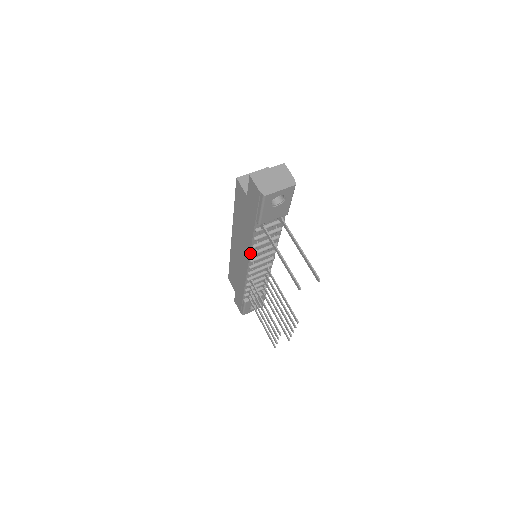
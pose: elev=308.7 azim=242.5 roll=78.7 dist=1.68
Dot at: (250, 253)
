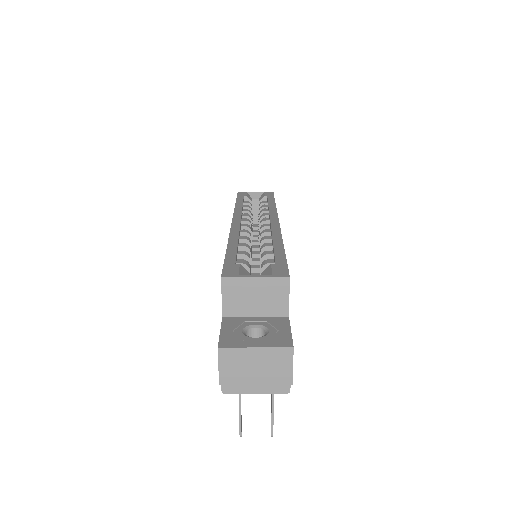
Dot at: occluded
